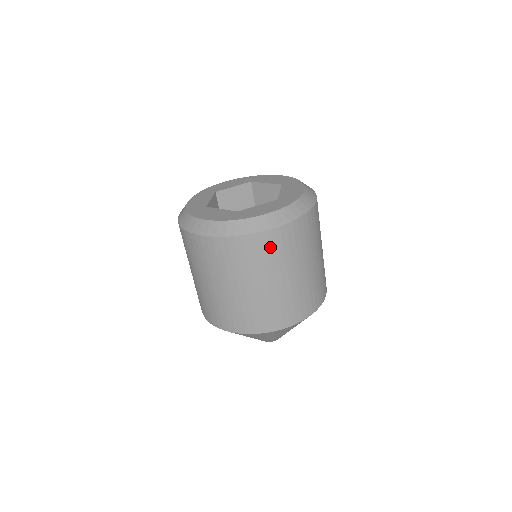
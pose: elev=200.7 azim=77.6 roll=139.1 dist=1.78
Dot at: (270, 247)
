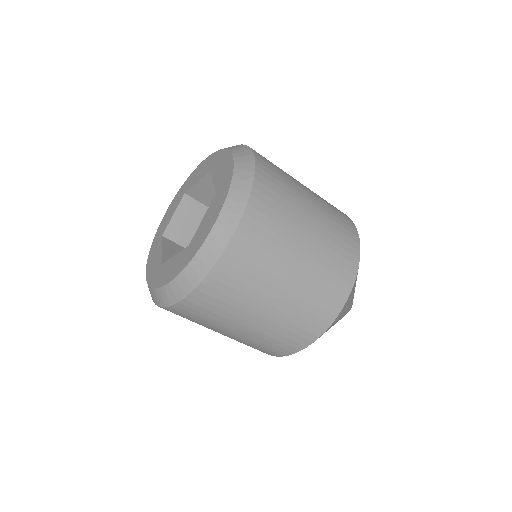
Dot at: (190, 315)
